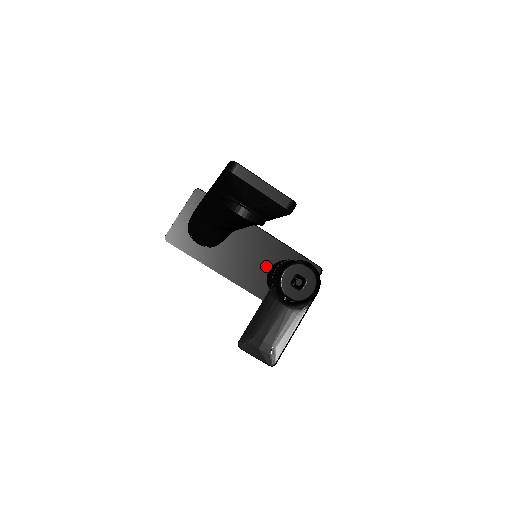
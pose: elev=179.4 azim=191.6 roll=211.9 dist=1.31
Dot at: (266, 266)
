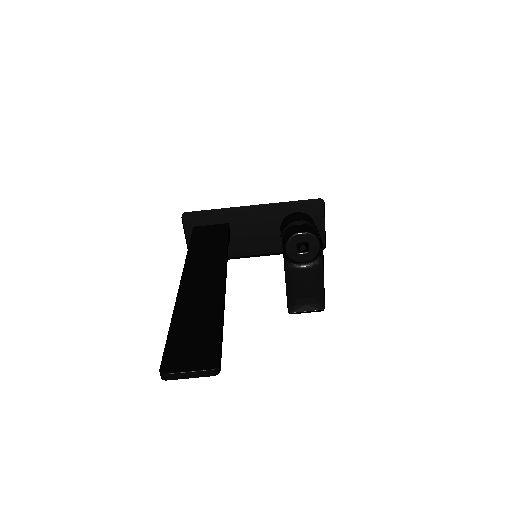
Dot at: (276, 227)
